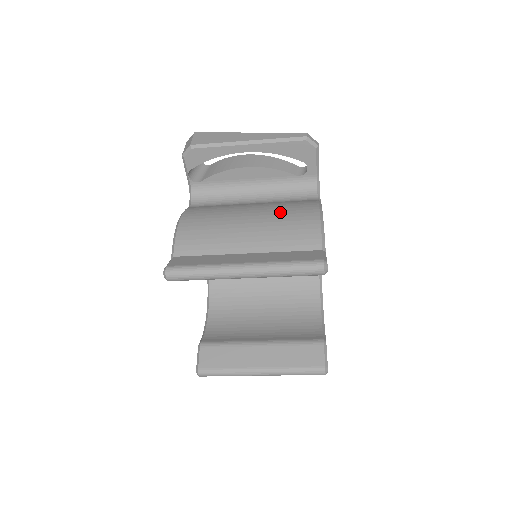
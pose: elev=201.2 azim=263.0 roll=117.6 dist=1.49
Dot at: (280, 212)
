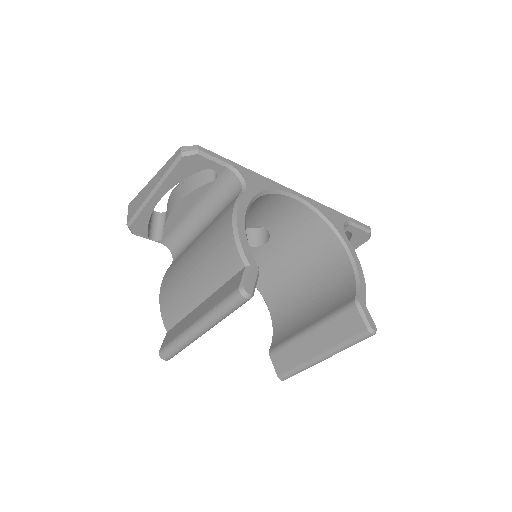
Dot at: (209, 240)
